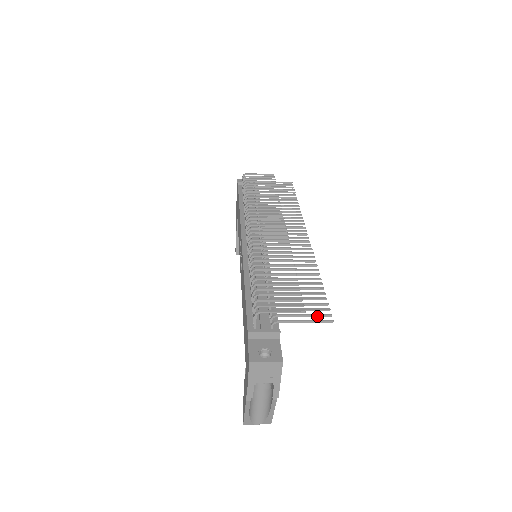
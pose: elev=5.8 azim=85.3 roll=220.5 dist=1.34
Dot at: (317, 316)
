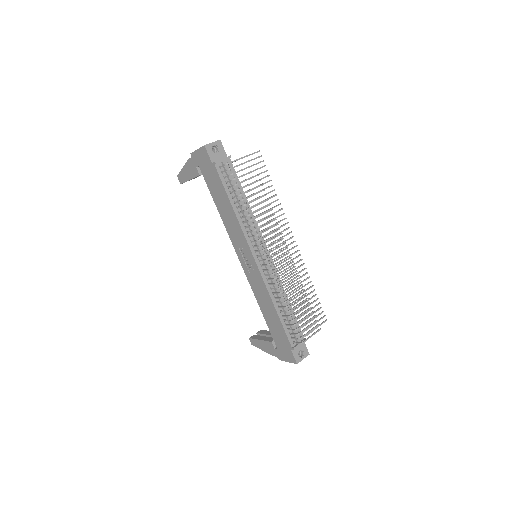
Dot at: occluded
